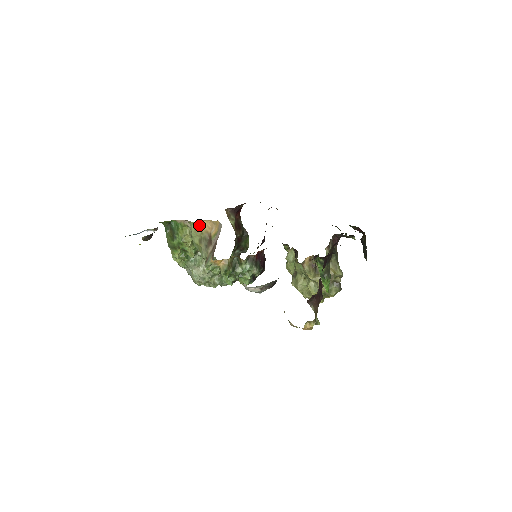
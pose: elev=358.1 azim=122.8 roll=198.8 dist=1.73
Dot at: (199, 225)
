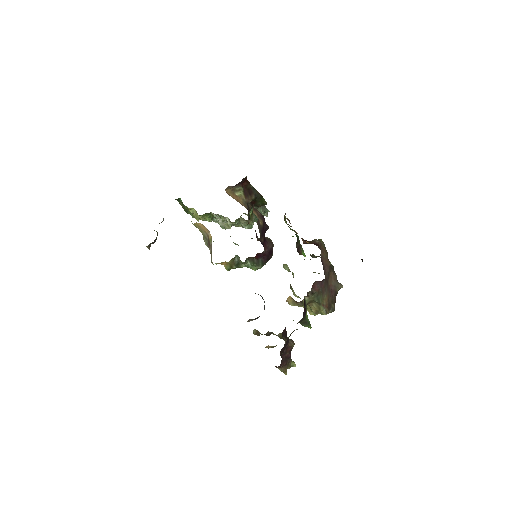
Dot at: (196, 225)
